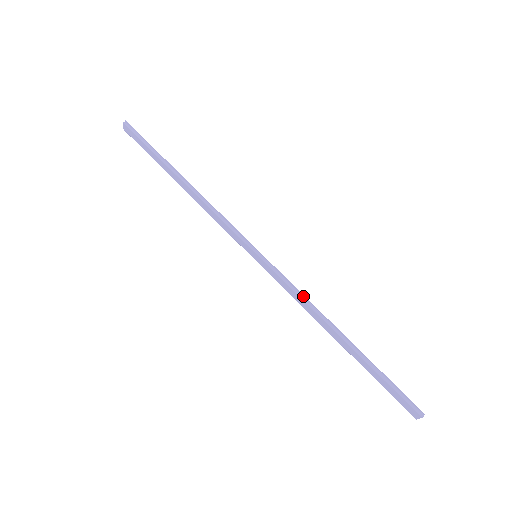
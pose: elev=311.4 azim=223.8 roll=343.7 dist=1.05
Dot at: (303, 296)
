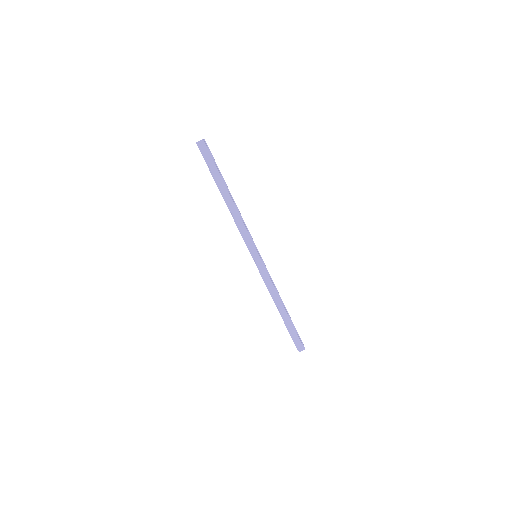
Dot at: (274, 284)
